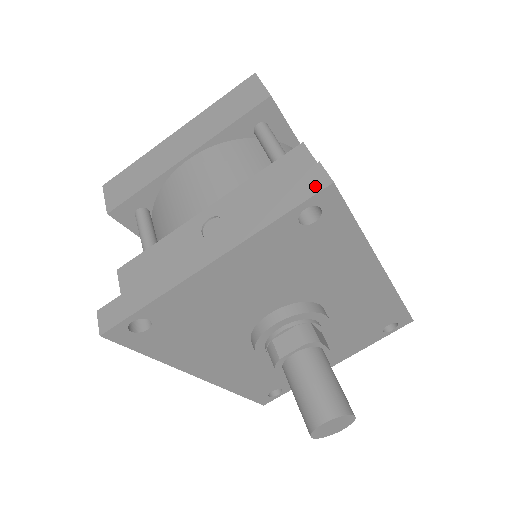
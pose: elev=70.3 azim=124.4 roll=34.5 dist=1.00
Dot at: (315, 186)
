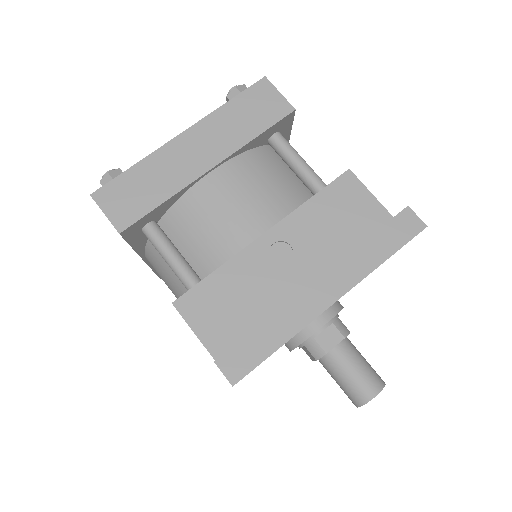
Dot at: (412, 229)
